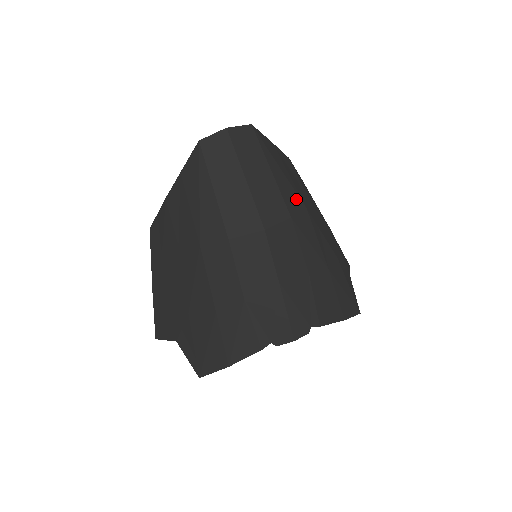
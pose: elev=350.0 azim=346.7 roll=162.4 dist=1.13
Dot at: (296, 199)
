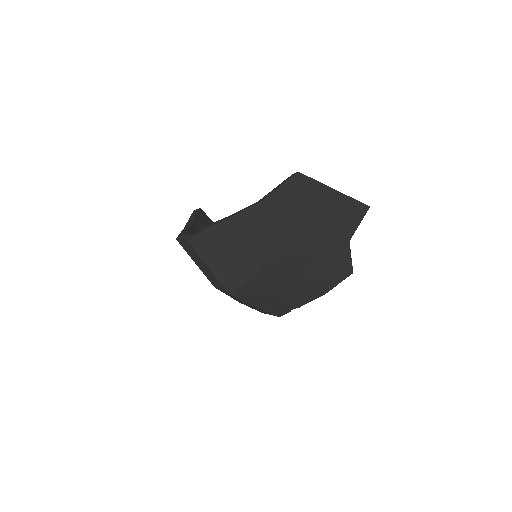
Dot at: (257, 260)
